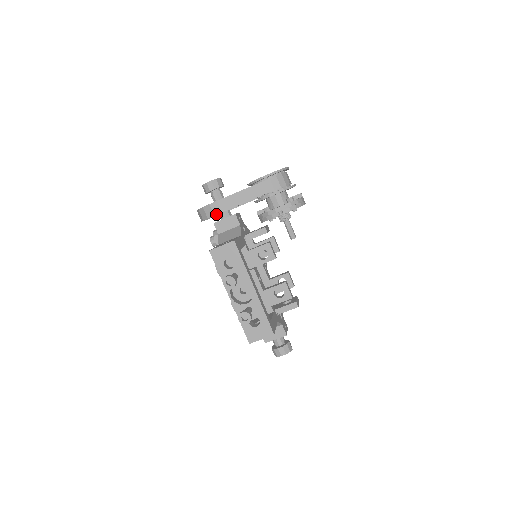
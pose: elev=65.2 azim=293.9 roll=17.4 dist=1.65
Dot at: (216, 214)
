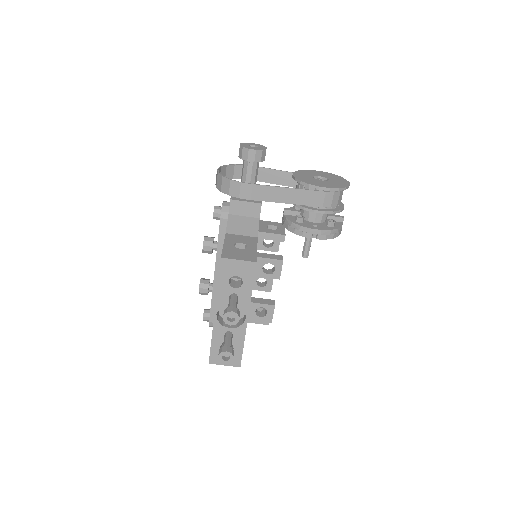
Dot at: (242, 198)
